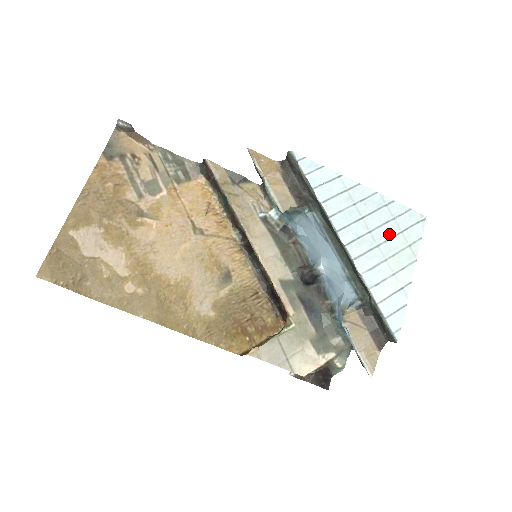
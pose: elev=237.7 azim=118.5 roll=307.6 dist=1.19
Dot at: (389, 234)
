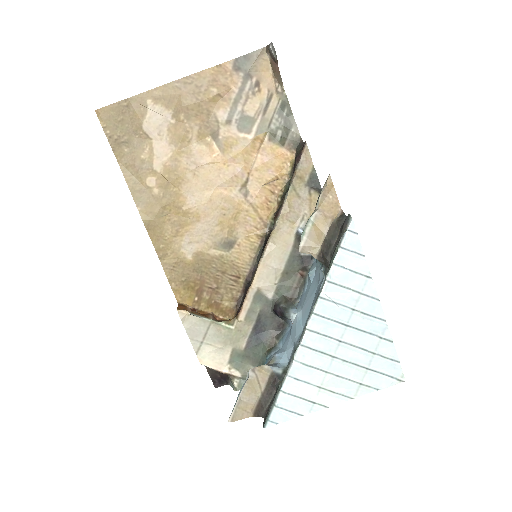
Dot at: (354, 359)
